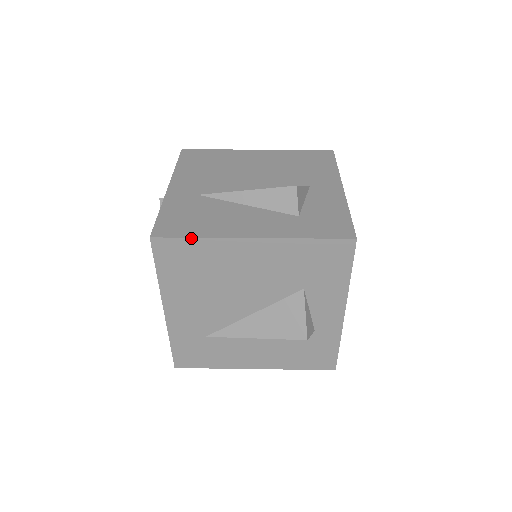
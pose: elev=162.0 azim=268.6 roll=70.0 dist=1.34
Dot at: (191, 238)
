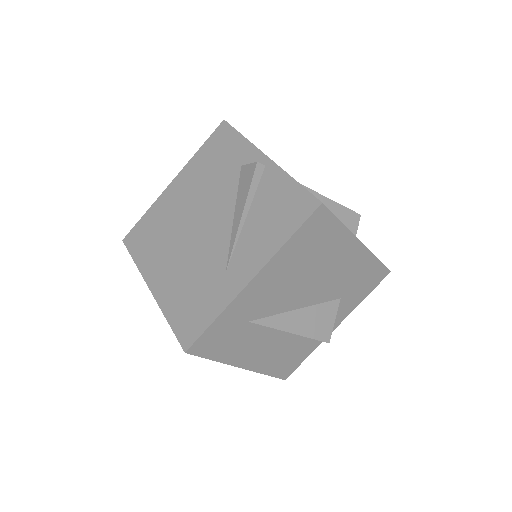
Dot at: (339, 221)
